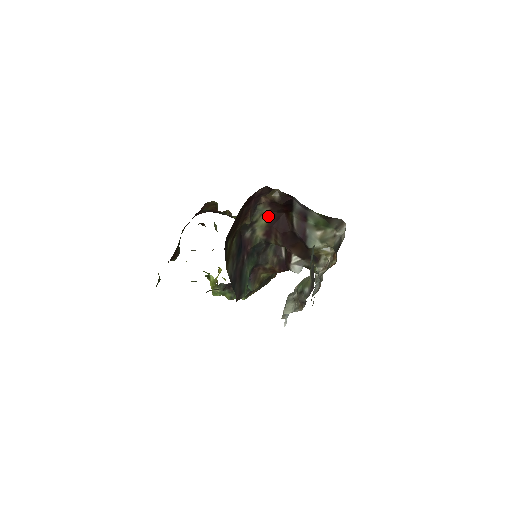
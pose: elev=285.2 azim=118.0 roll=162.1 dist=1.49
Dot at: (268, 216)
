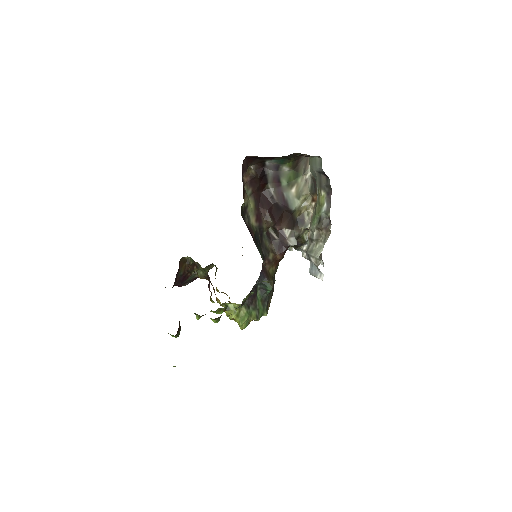
Dot at: (252, 198)
